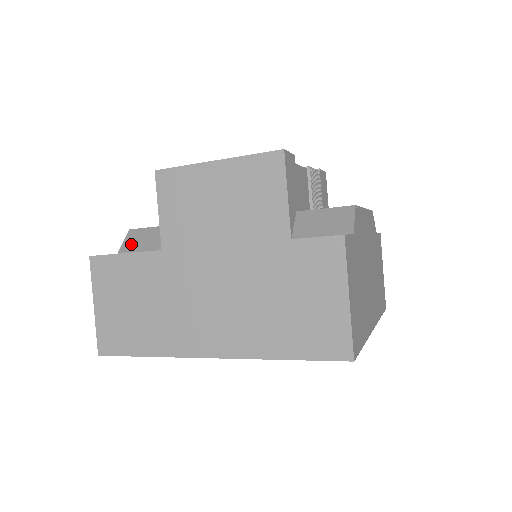
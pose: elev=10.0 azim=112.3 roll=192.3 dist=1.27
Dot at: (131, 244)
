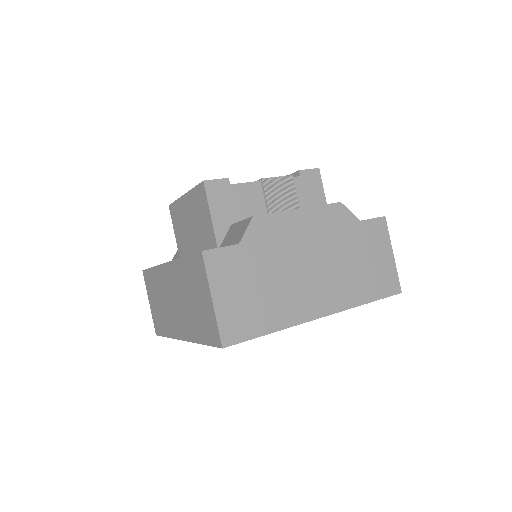
Dot at: (175, 257)
